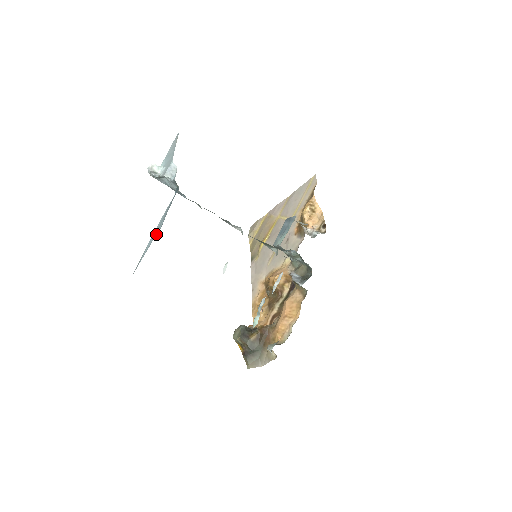
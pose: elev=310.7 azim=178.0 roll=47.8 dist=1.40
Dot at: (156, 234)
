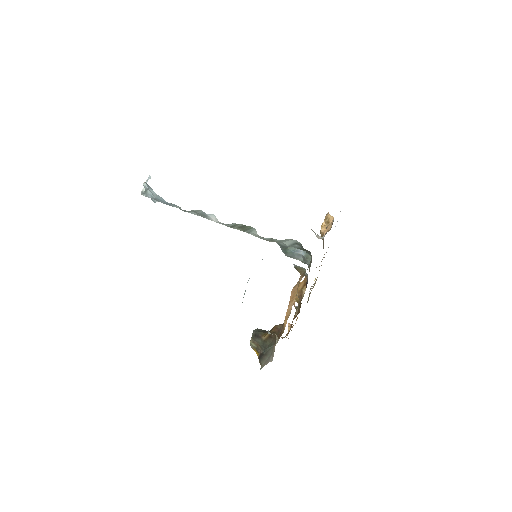
Dot at: occluded
